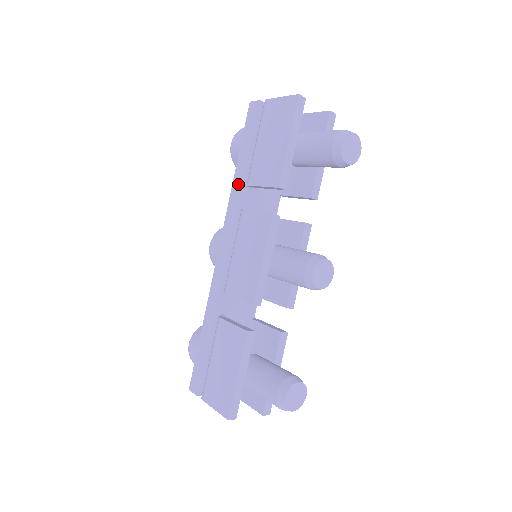
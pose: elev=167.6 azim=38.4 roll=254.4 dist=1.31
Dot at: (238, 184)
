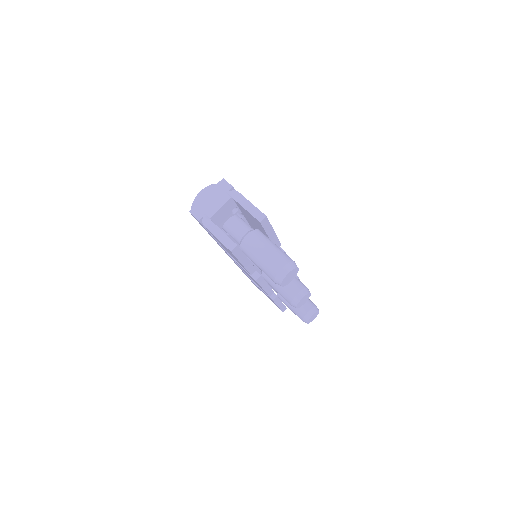
Dot at: occluded
